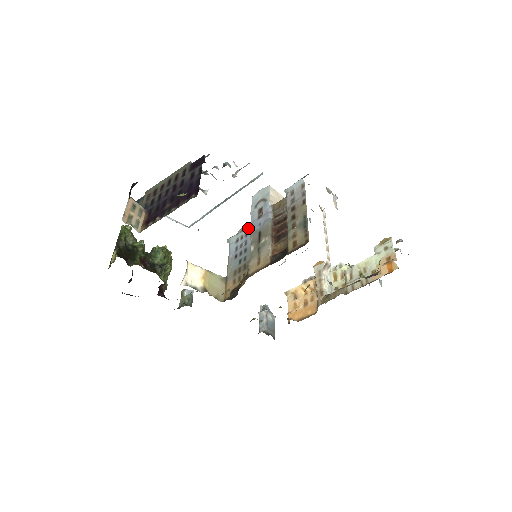
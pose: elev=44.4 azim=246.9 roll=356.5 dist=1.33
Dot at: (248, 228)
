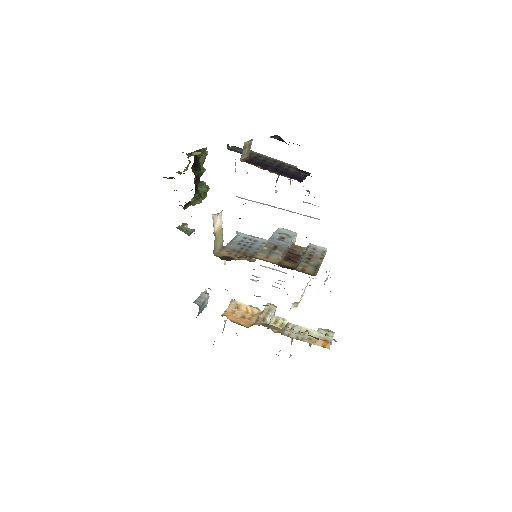
Dot at: (260, 239)
